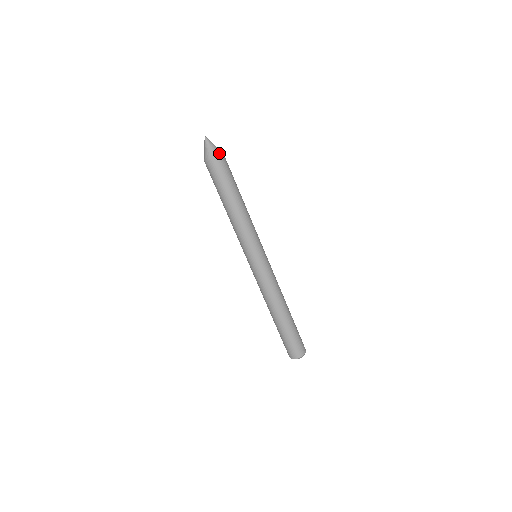
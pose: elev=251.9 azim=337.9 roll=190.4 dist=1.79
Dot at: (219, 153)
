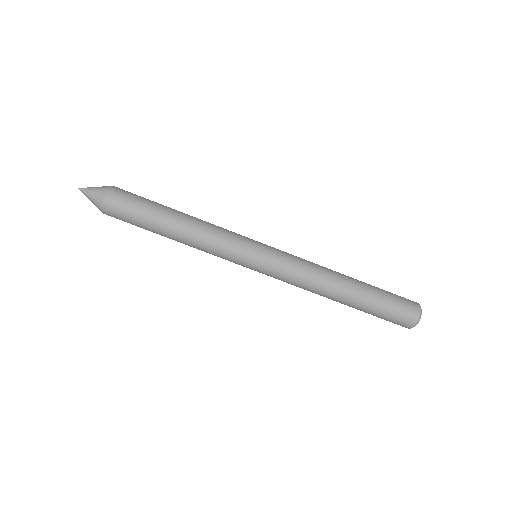
Dot at: (105, 191)
